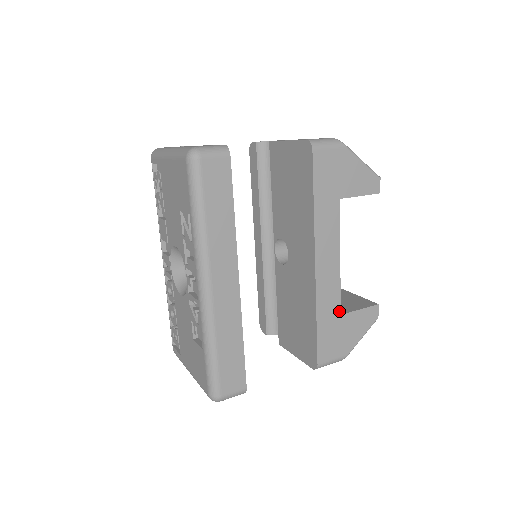
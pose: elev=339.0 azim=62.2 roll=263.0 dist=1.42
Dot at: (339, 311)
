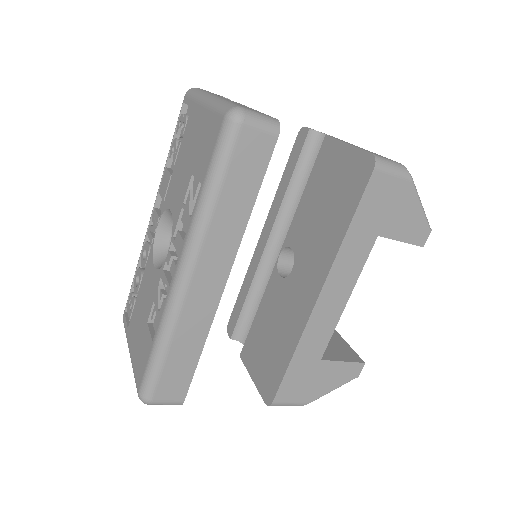
Dot at: (321, 355)
